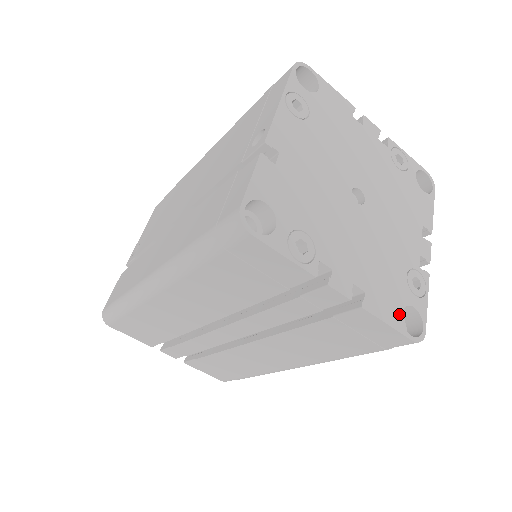
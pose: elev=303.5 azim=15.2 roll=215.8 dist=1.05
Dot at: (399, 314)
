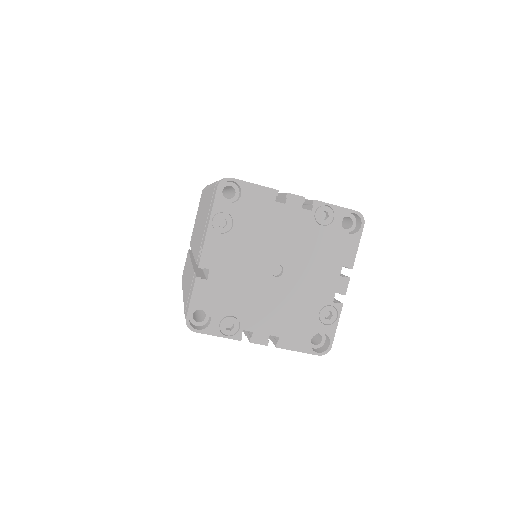
Dot at: (308, 342)
